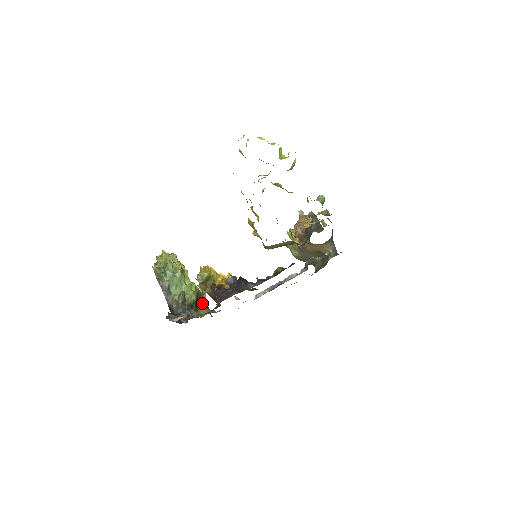
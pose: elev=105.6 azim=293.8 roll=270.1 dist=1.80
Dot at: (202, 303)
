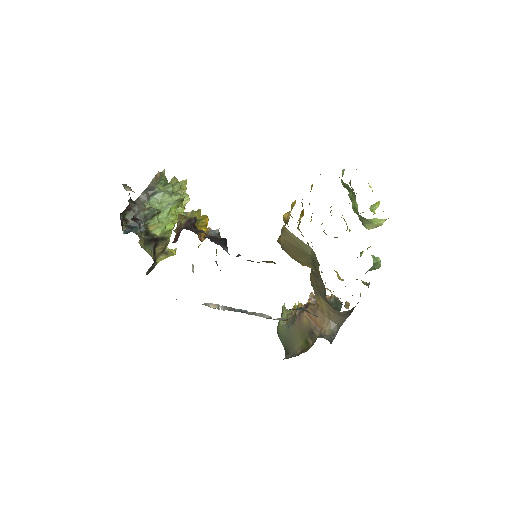
Dot at: (156, 253)
